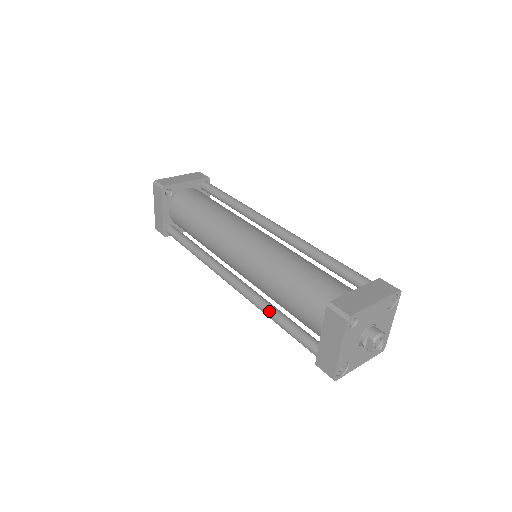
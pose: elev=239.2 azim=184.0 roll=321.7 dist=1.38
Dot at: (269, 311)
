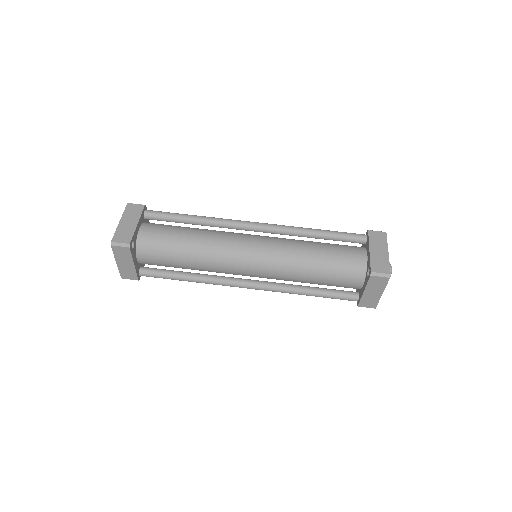
Dot at: (302, 292)
